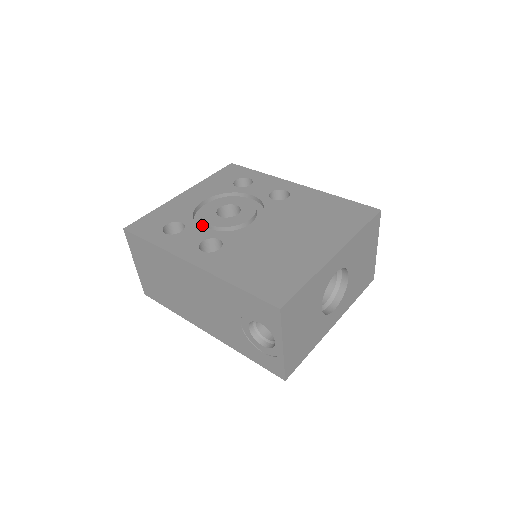
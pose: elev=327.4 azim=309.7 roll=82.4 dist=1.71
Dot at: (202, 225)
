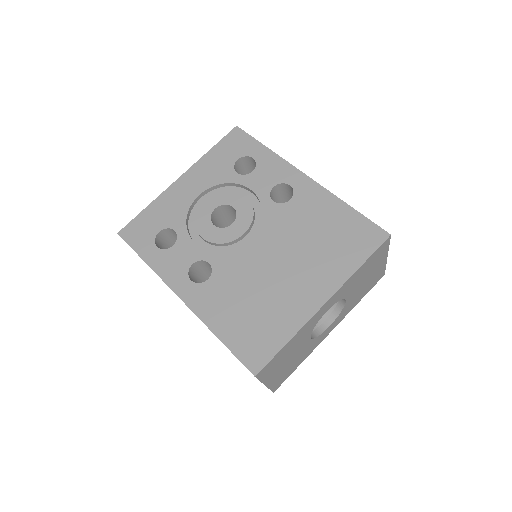
Dot at: (196, 233)
